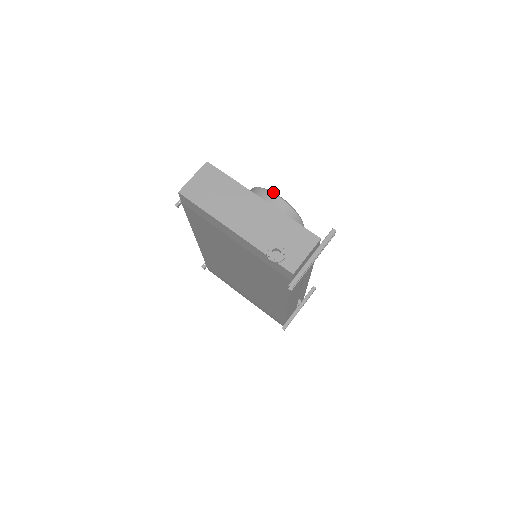
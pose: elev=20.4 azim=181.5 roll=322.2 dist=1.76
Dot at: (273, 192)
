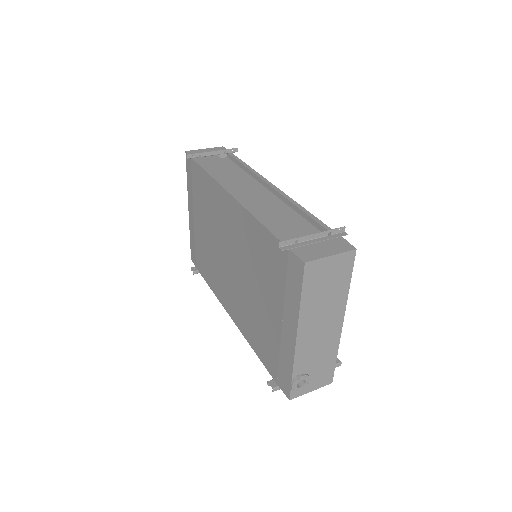
Dot at: occluded
